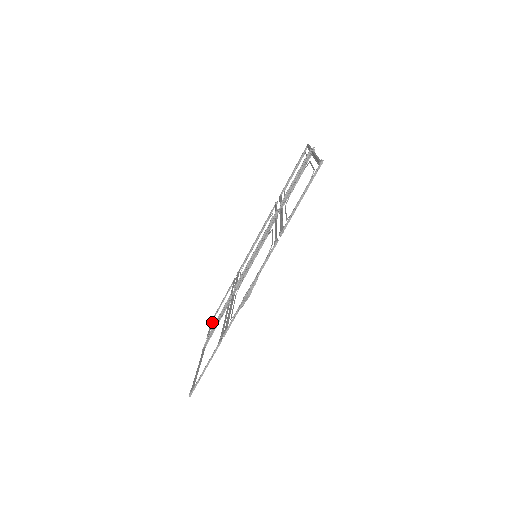
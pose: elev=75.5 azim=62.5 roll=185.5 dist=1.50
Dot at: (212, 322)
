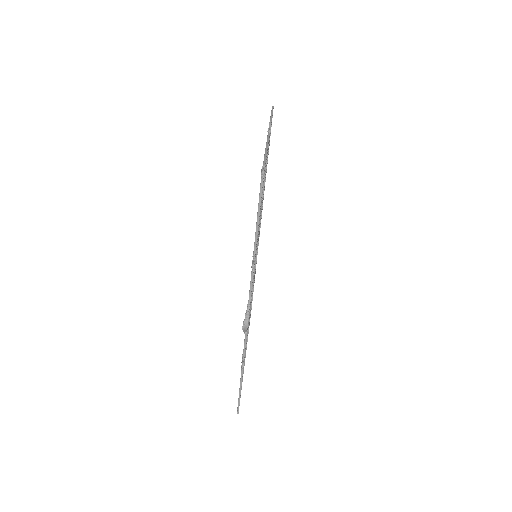
Dot at: occluded
